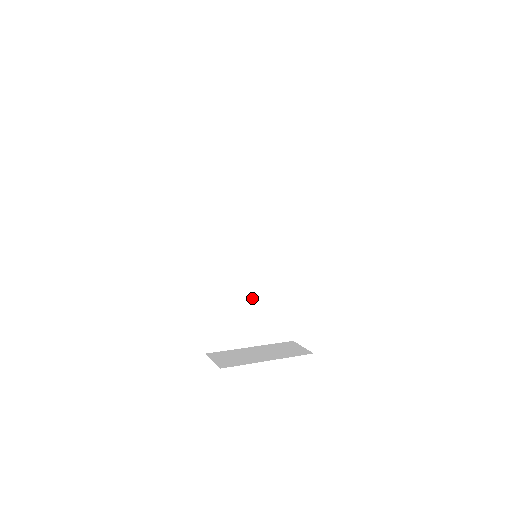
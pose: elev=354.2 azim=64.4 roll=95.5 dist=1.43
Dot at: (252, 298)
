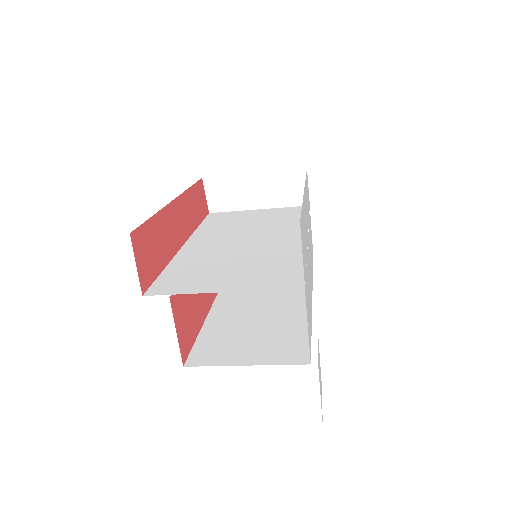
Dot at: (234, 260)
